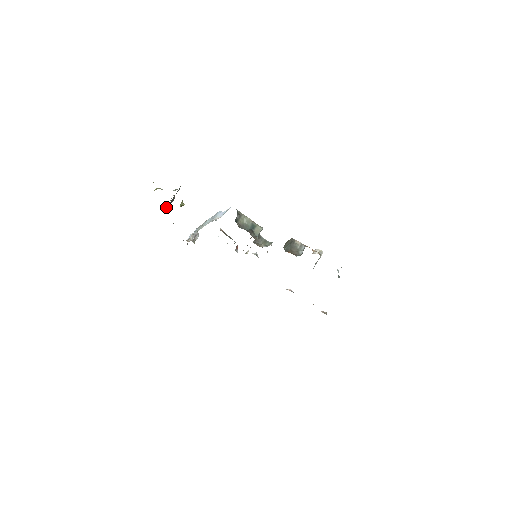
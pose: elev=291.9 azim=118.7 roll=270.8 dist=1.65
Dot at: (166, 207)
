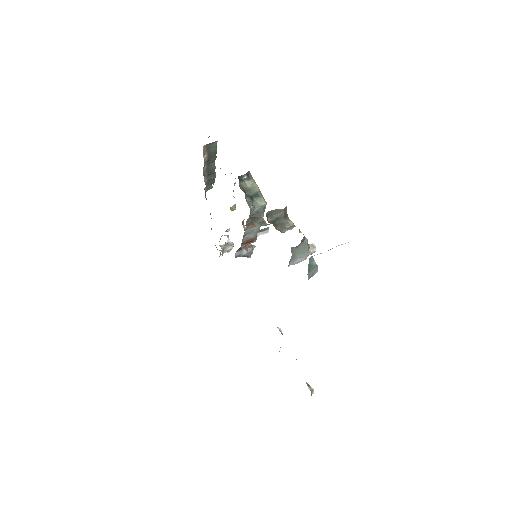
Dot at: (208, 186)
